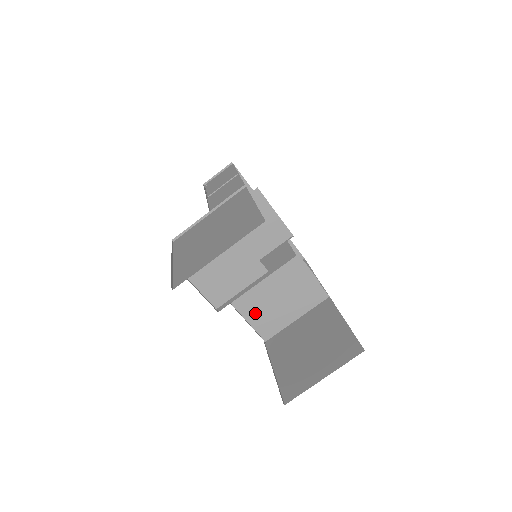
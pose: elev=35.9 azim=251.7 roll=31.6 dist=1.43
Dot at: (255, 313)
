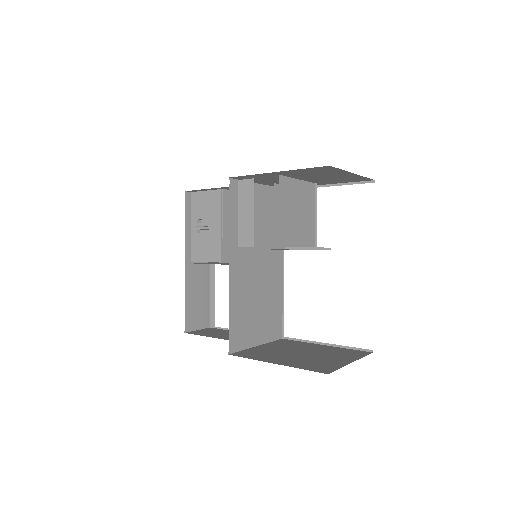
Dot at: (238, 311)
